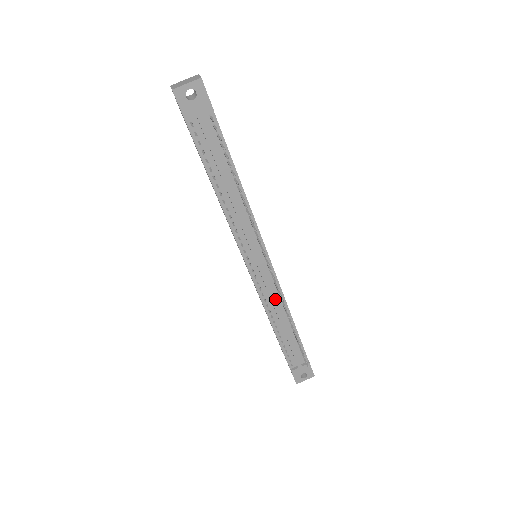
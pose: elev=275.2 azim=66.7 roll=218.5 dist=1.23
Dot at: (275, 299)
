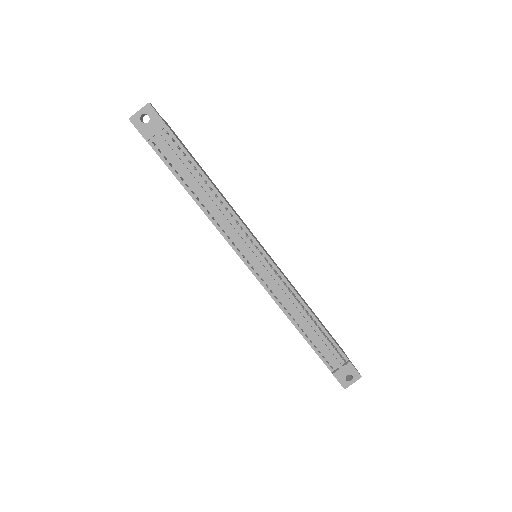
Dot at: (285, 293)
